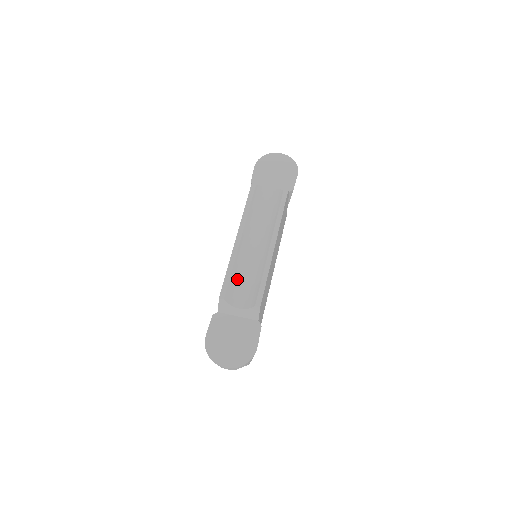
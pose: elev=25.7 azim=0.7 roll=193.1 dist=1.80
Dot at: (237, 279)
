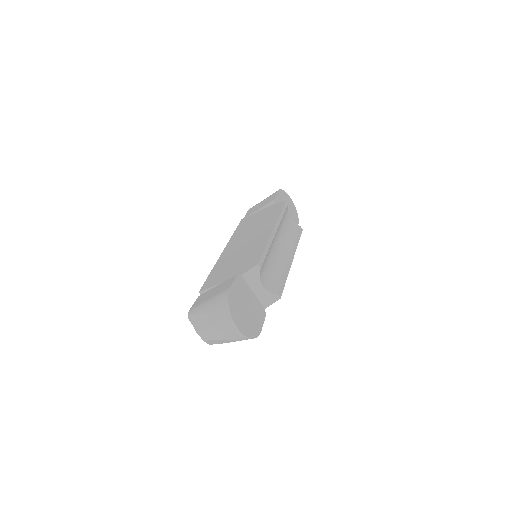
Dot at: (266, 261)
